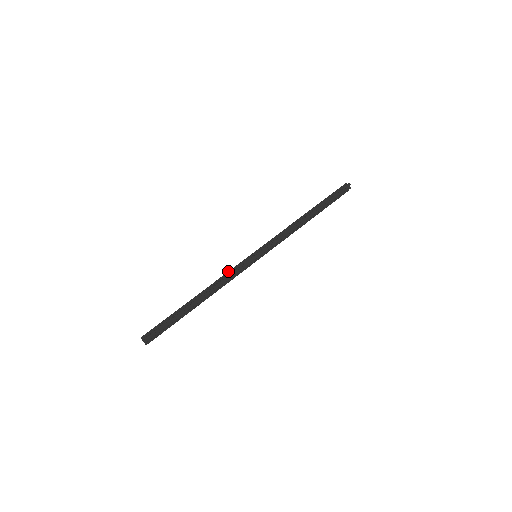
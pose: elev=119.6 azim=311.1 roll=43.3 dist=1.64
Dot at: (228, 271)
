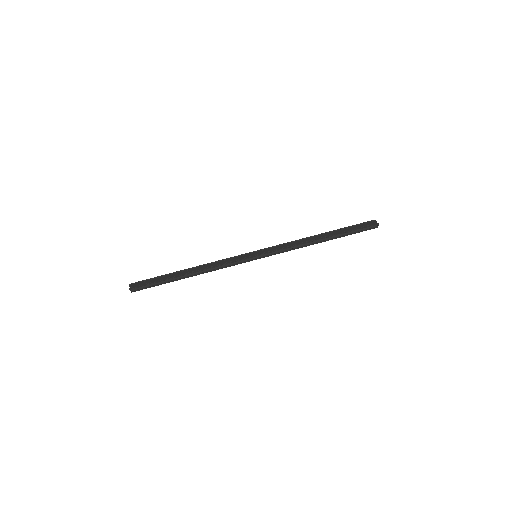
Dot at: (226, 258)
